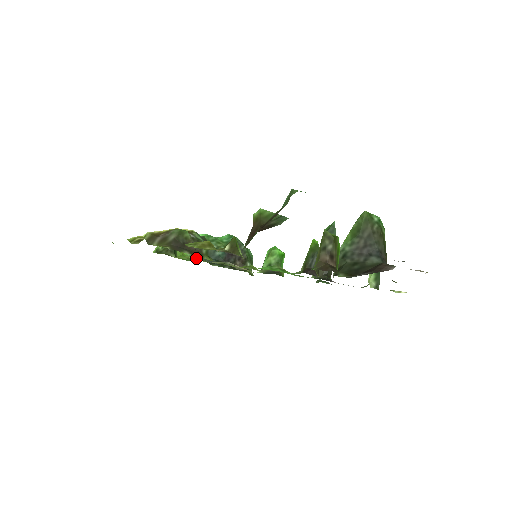
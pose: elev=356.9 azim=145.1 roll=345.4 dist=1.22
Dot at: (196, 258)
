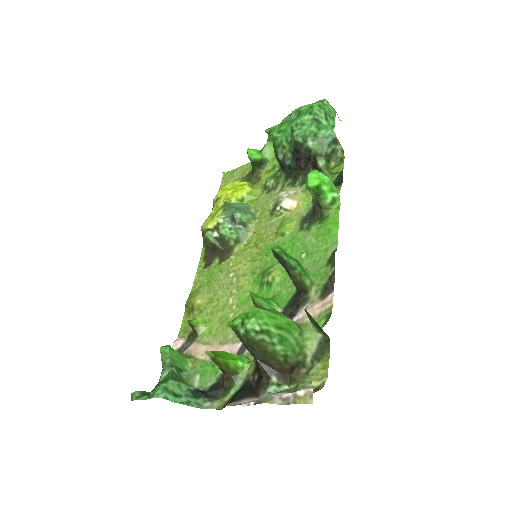
Dot at: (266, 189)
